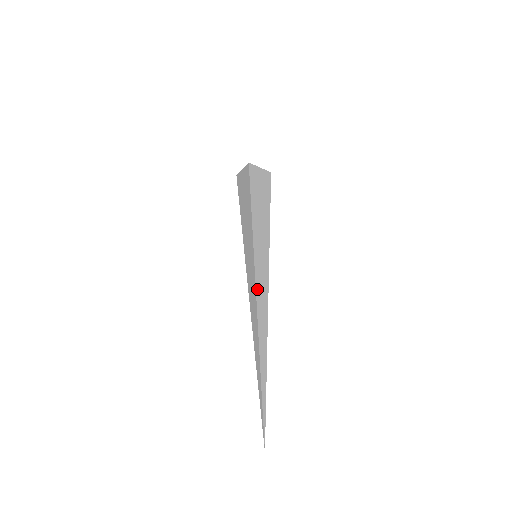
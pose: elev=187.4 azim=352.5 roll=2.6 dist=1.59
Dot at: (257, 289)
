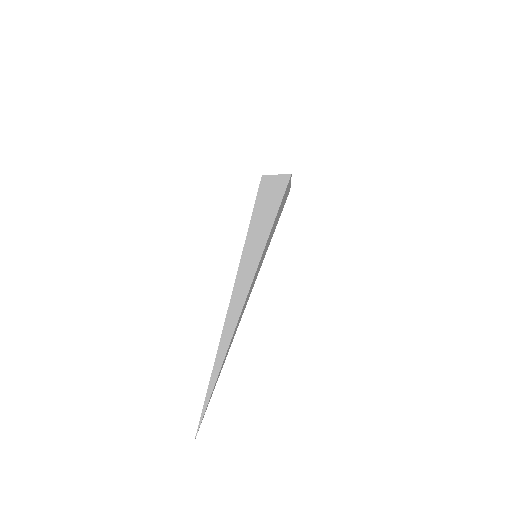
Dot at: occluded
